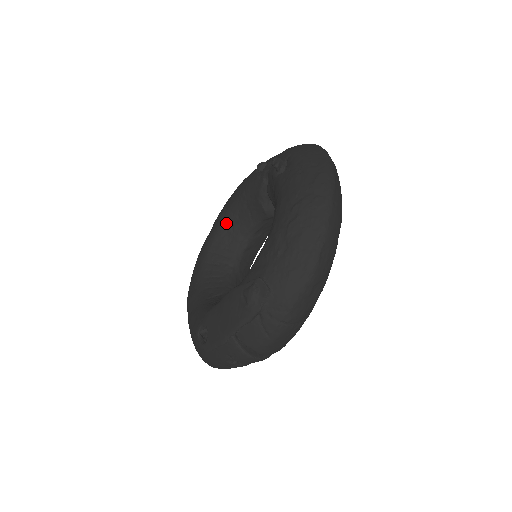
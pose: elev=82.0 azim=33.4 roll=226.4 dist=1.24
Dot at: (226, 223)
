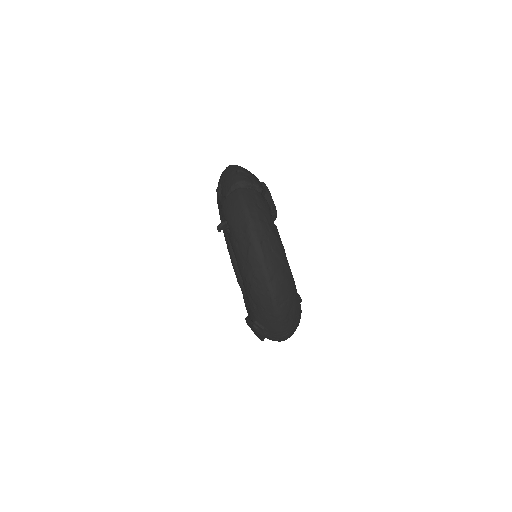
Dot at: occluded
